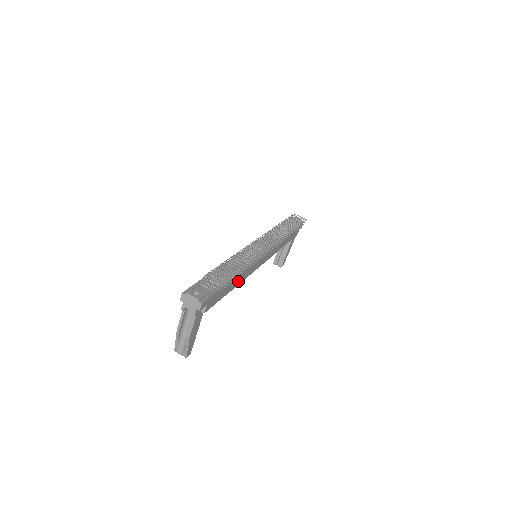
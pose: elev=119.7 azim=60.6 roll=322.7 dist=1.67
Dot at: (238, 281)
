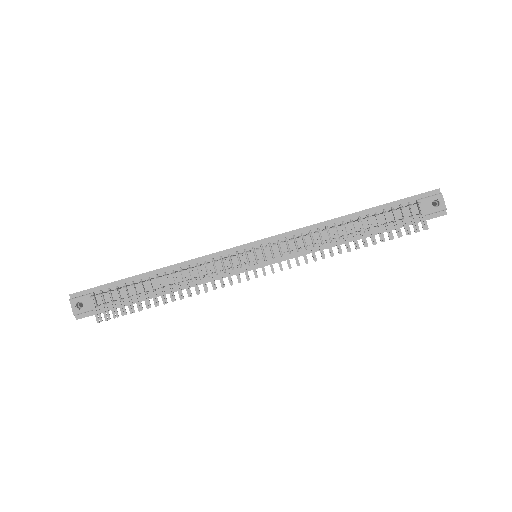
Dot at: occluded
